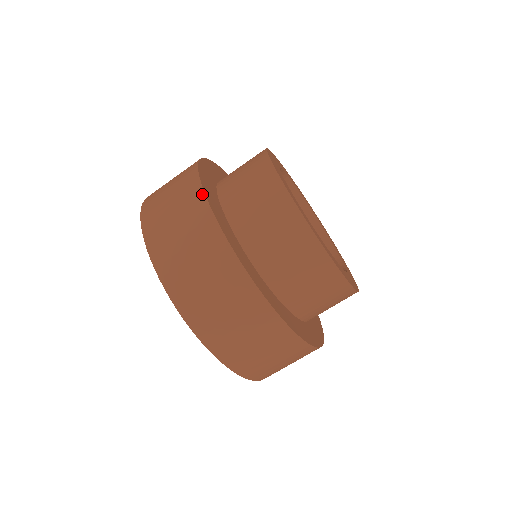
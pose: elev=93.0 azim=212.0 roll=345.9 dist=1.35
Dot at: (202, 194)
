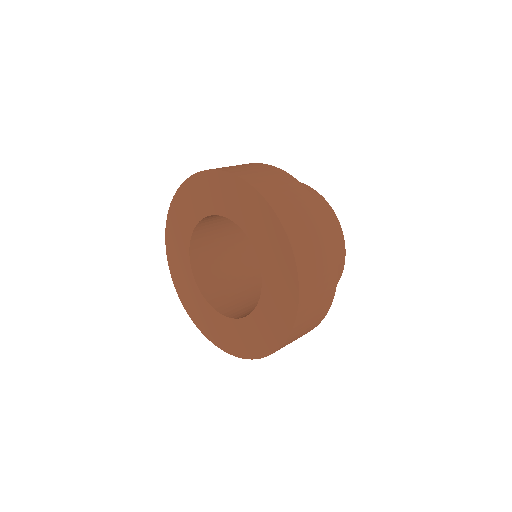
Dot at: (282, 170)
